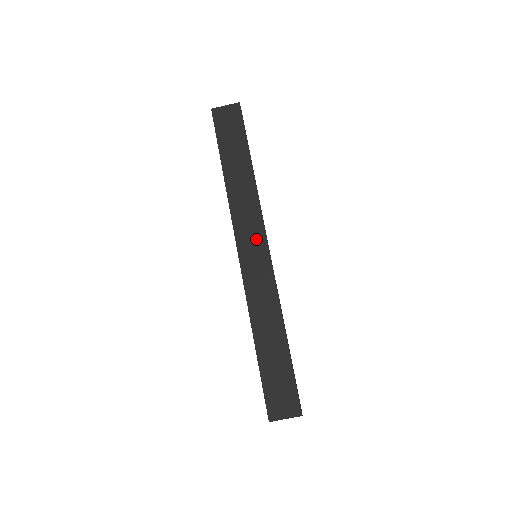
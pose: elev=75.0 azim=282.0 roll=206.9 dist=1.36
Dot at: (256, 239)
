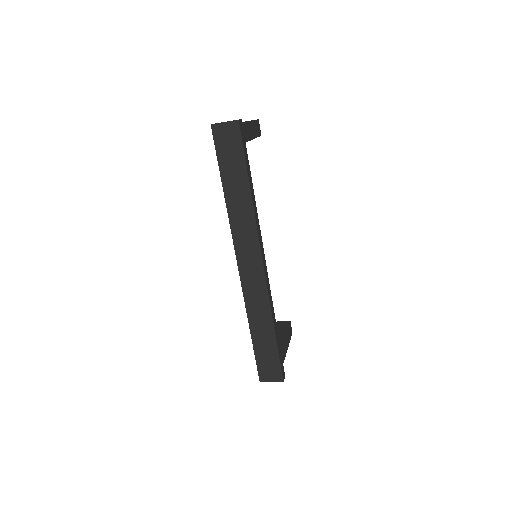
Dot at: (253, 256)
